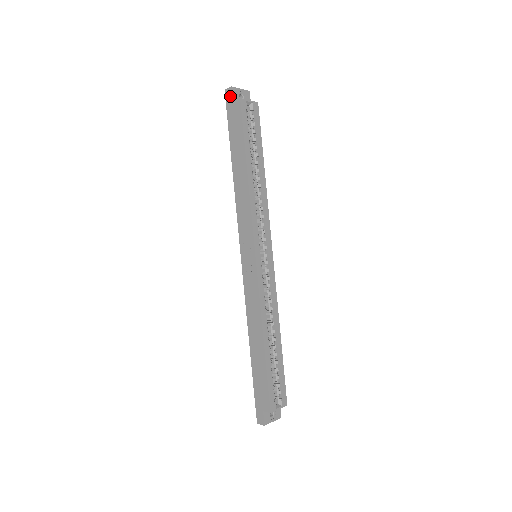
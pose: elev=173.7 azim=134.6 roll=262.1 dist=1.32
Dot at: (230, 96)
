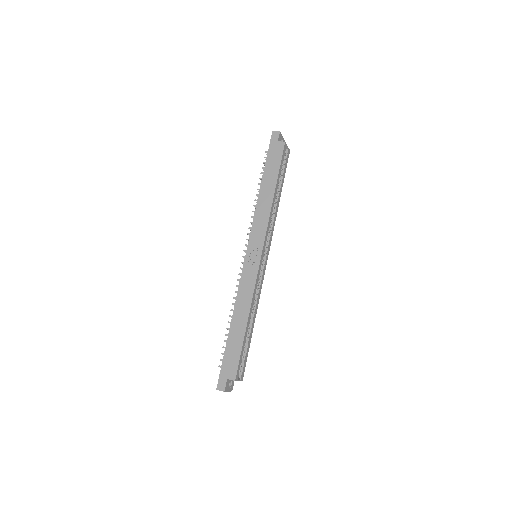
Dot at: (276, 137)
